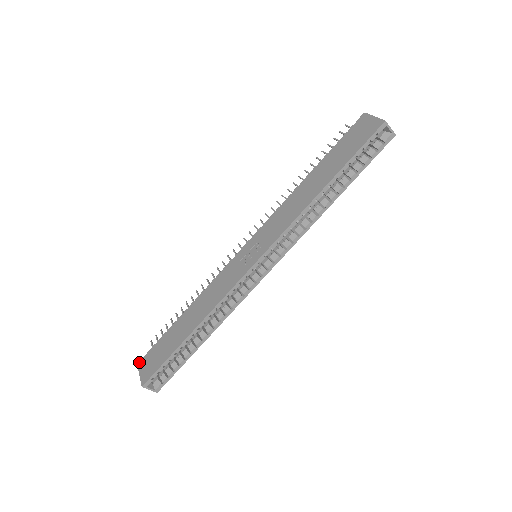
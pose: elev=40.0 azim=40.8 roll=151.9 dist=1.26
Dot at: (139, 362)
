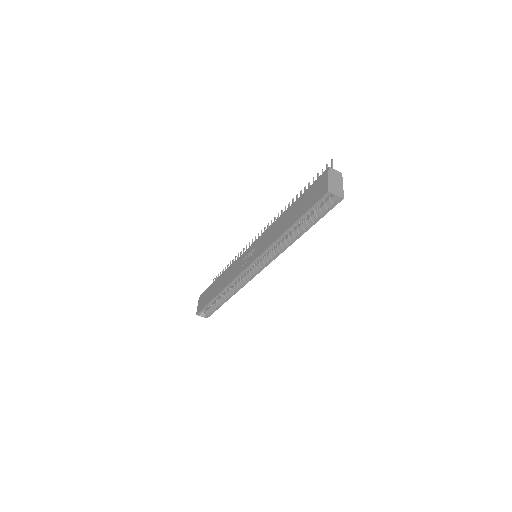
Dot at: (200, 295)
